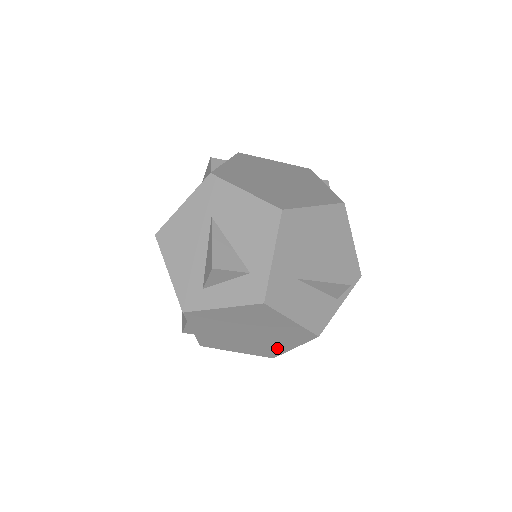
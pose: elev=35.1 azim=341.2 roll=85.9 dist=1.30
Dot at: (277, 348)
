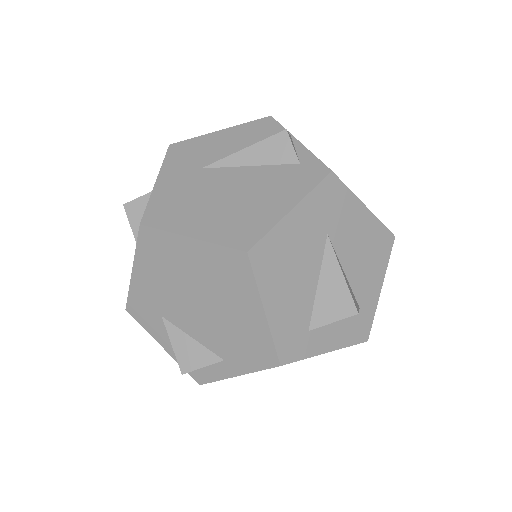
Dot at: occluded
